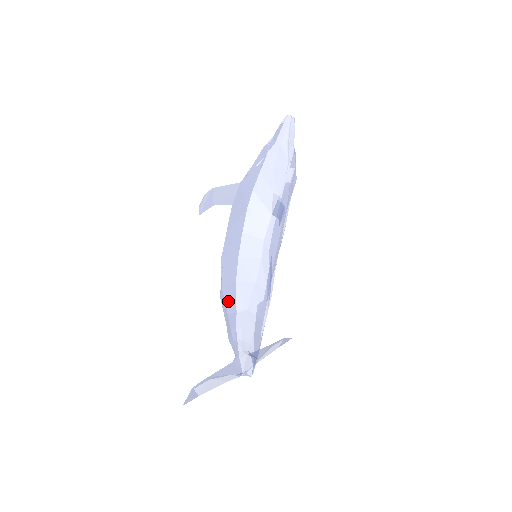
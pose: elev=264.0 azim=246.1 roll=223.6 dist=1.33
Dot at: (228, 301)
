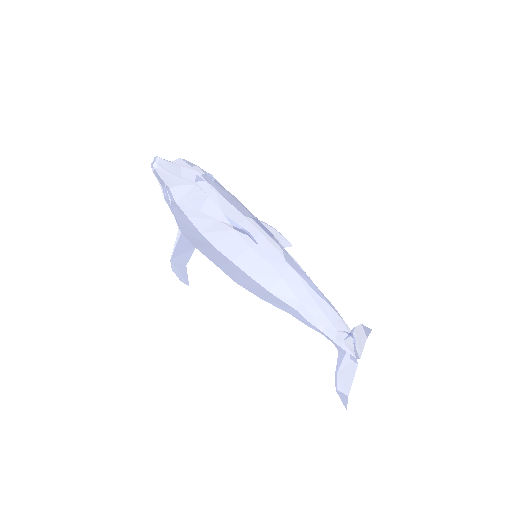
Dot at: (280, 306)
